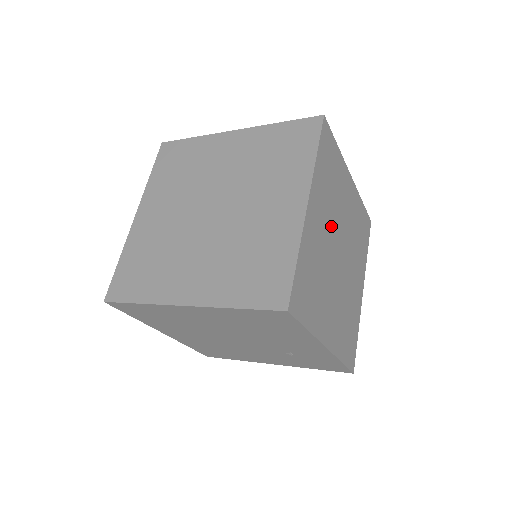
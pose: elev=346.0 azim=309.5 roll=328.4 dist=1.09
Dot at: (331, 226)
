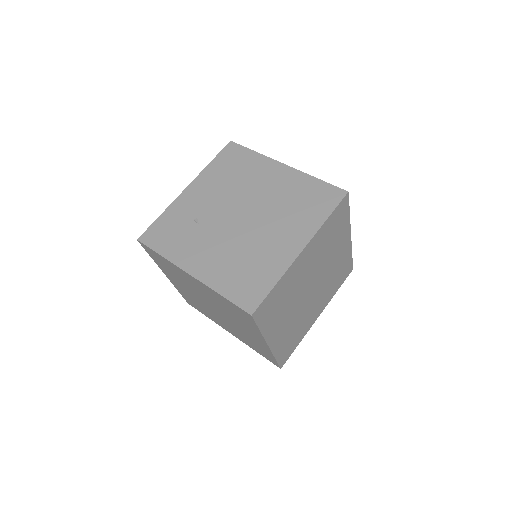
Dot at: (295, 305)
